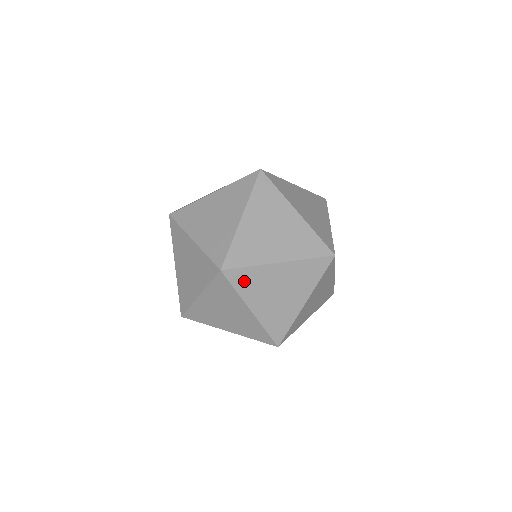
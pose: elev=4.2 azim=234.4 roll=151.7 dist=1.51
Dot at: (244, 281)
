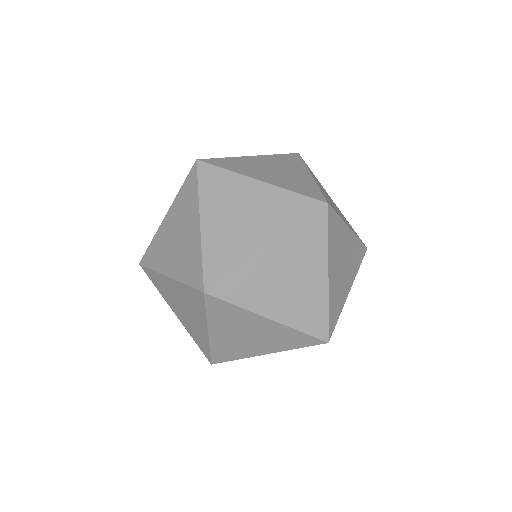
Dot at: (334, 231)
